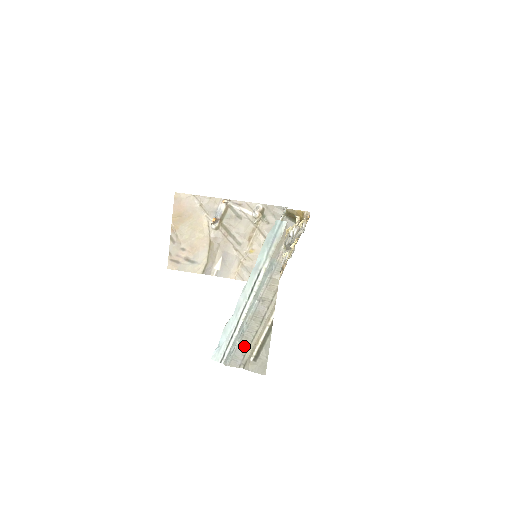
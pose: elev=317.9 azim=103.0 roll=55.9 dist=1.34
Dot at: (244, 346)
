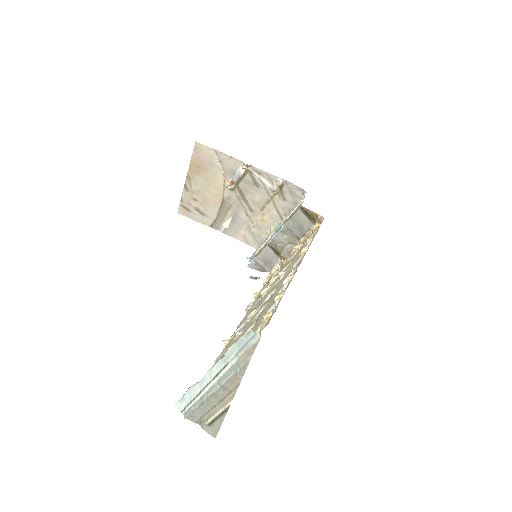
Dot at: (202, 411)
